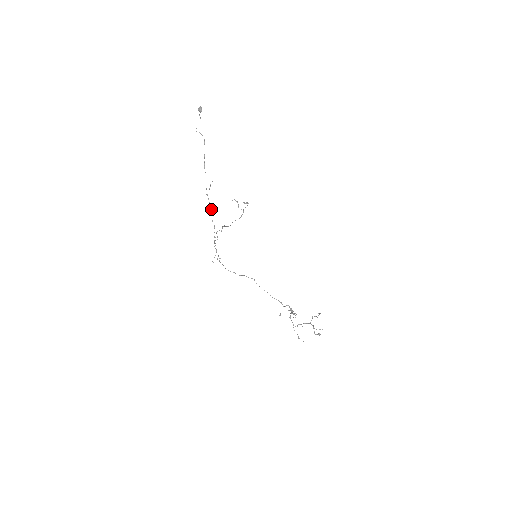
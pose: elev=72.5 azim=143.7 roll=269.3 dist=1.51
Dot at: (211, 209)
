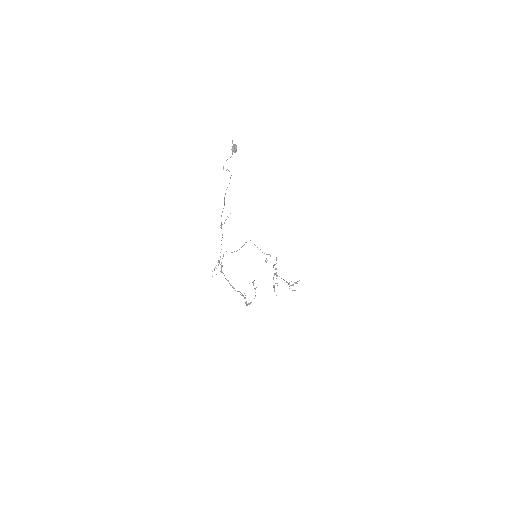
Dot at: (222, 235)
